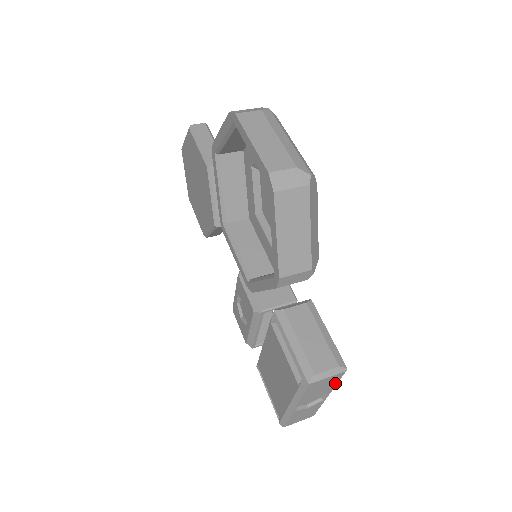
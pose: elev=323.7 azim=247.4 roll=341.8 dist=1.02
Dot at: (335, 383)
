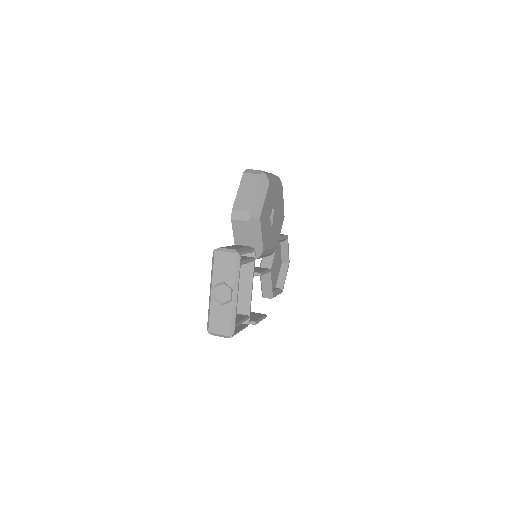
Dot at: (234, 271)
